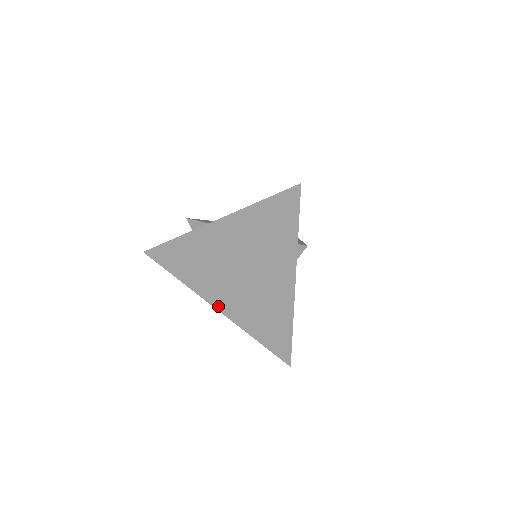
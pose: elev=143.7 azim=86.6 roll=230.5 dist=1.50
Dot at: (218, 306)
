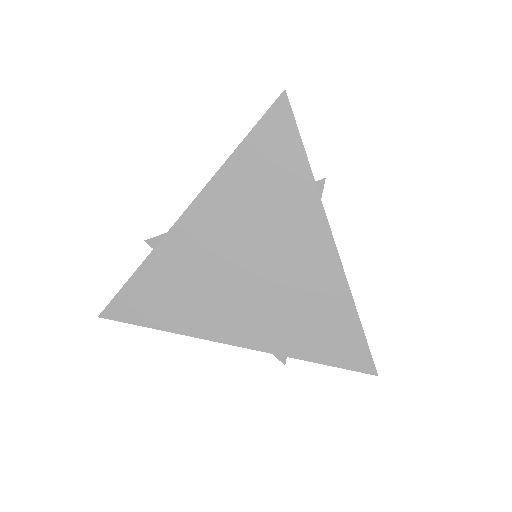
Dot at: (238, 340)
